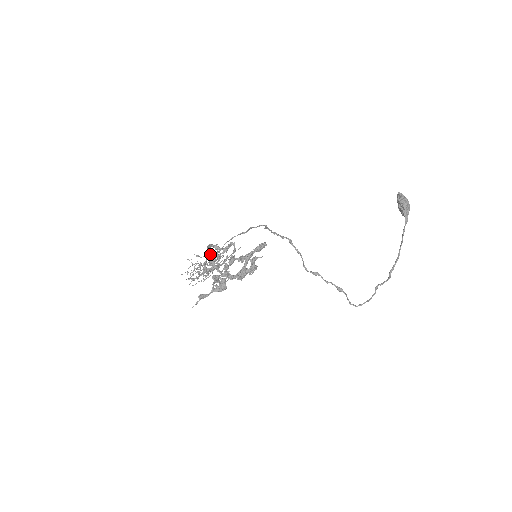
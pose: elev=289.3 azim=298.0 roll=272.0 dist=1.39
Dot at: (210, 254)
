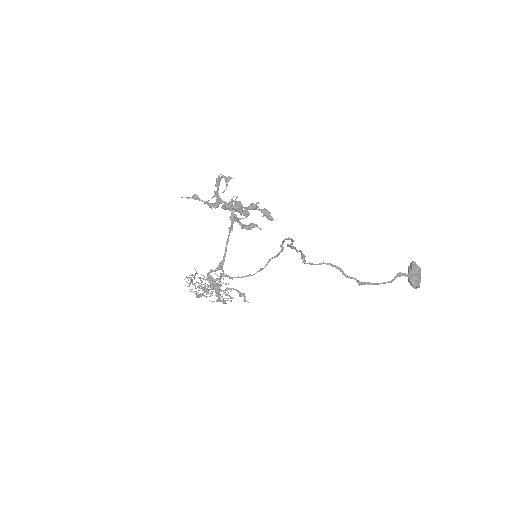
Dot at: (223, 262)
